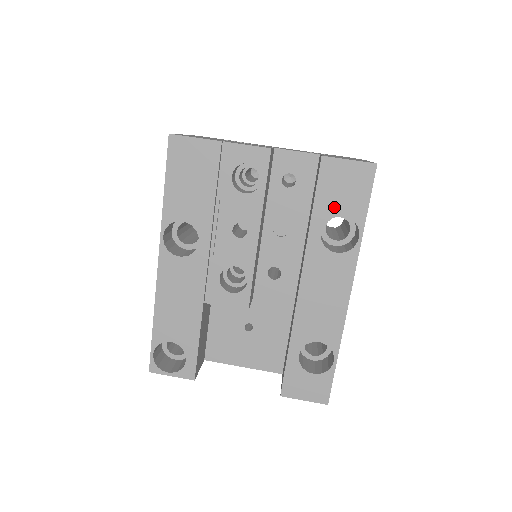
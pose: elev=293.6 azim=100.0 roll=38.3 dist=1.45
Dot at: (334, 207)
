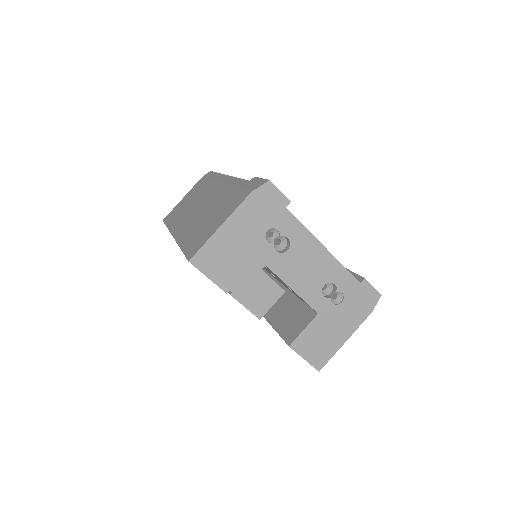
Dot at: occluded
